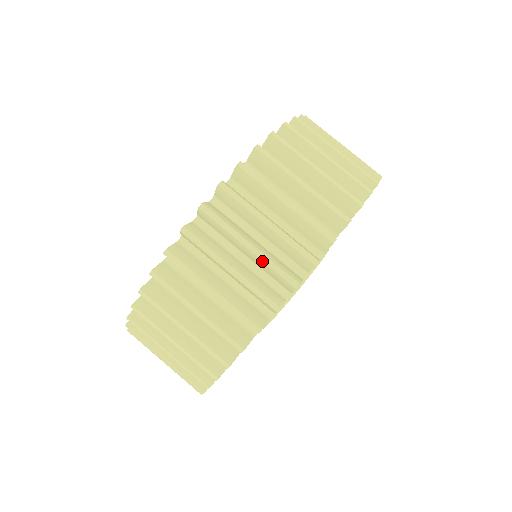
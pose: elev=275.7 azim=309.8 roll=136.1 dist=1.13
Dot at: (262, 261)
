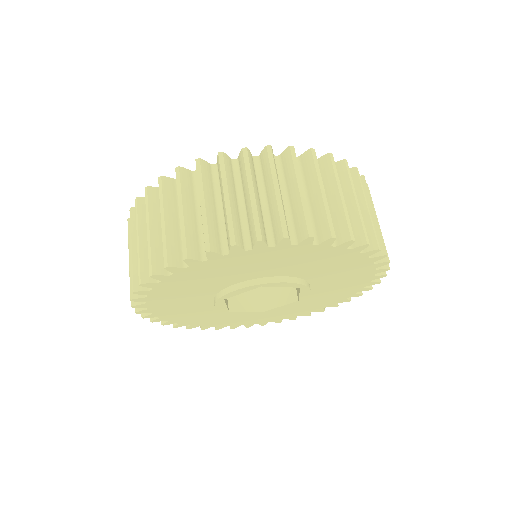
Dot at: (277, 205)
